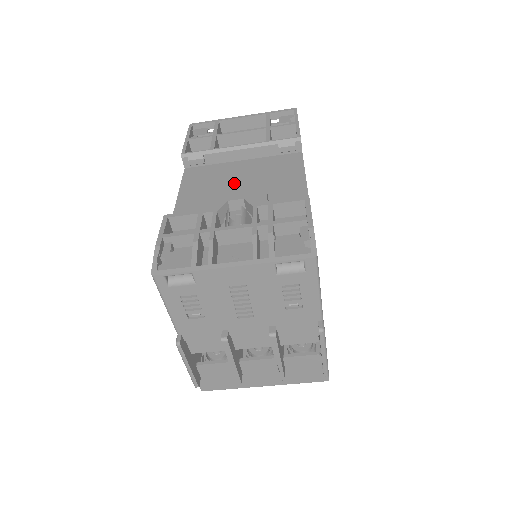
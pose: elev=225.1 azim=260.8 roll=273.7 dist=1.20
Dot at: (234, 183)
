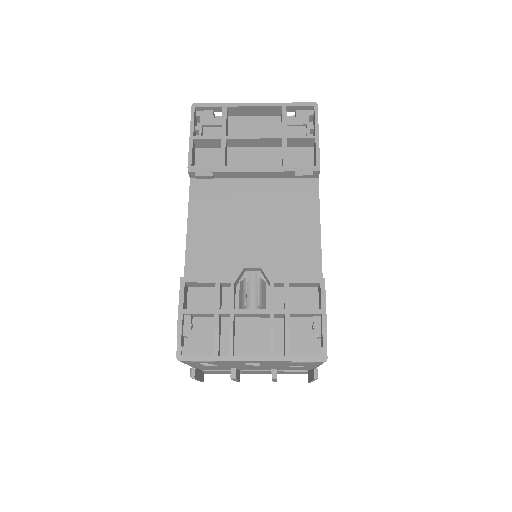
Dot at: (246, 219)
